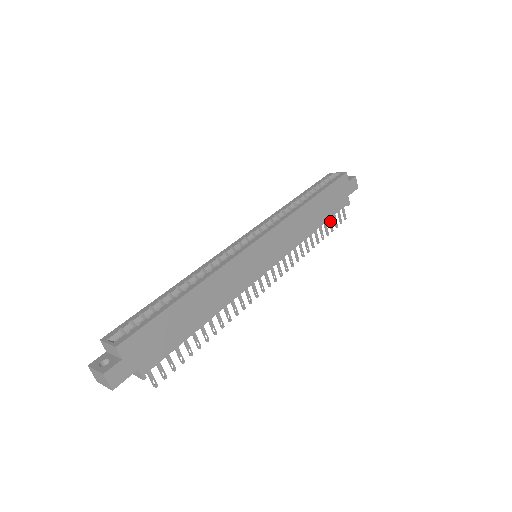
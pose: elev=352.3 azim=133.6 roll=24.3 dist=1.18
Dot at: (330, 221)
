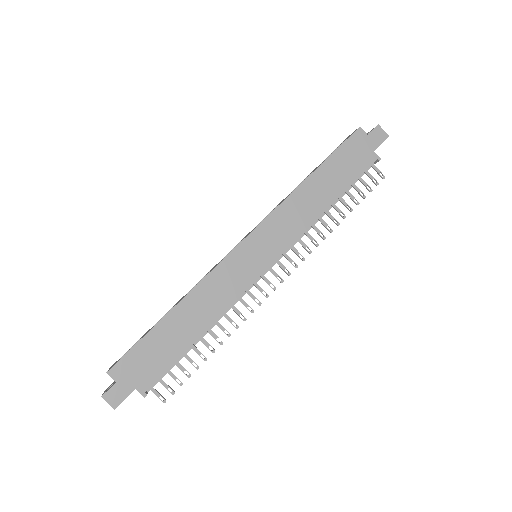
Dot at: (356, 188)
